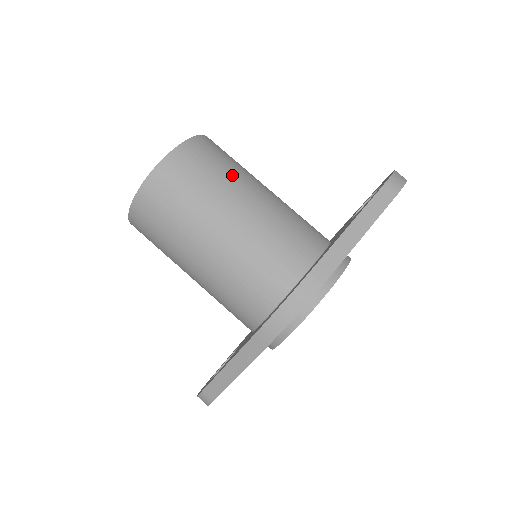
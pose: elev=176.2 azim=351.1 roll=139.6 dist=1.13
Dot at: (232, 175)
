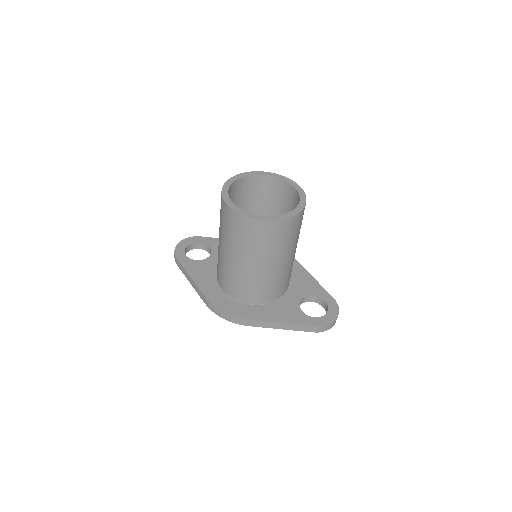
Dot at: (278, 250)
